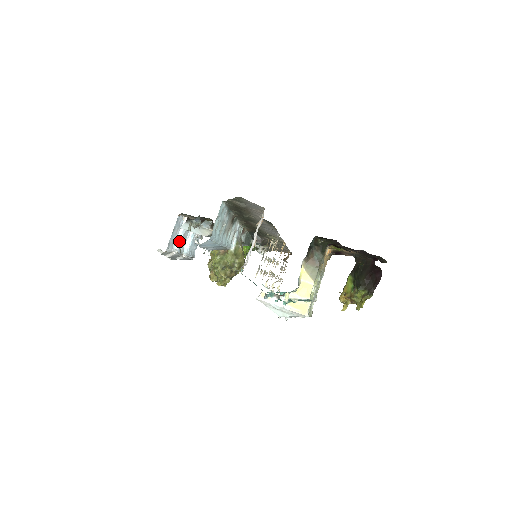
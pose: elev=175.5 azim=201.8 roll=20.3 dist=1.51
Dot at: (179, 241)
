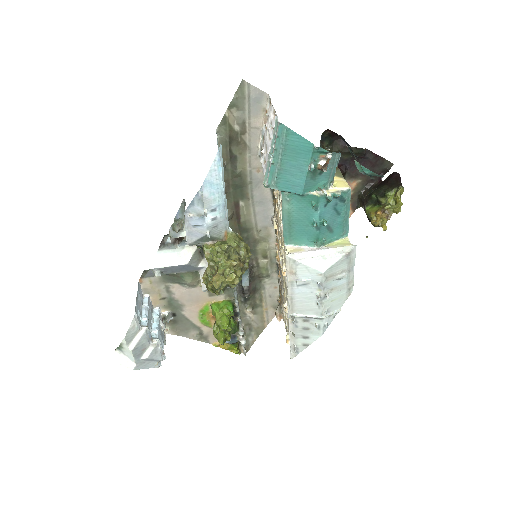
Dot at: (145, 317)
